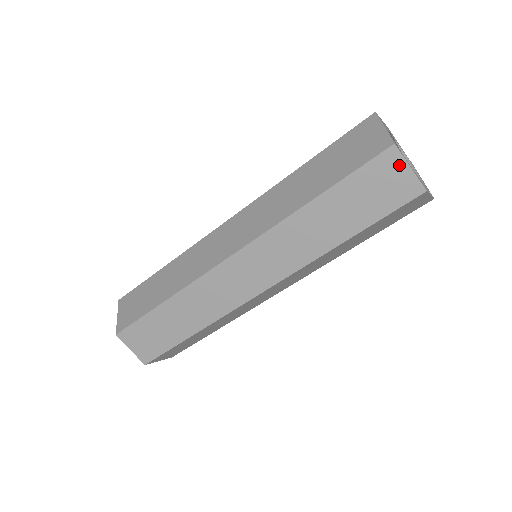
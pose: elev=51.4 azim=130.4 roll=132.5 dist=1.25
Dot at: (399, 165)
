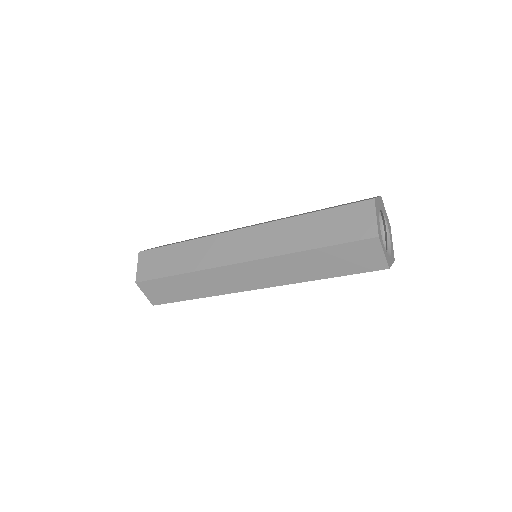
Dot at: (377, 249)
